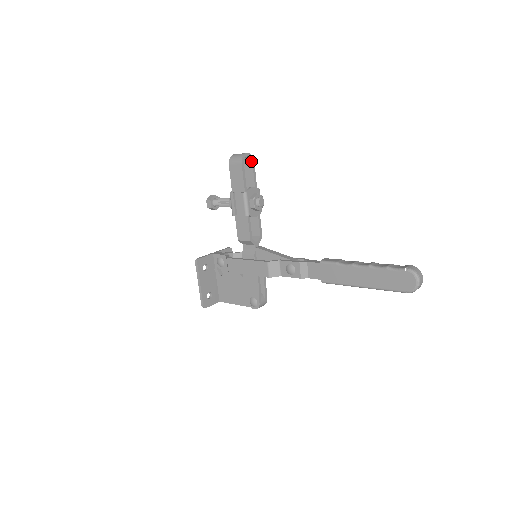
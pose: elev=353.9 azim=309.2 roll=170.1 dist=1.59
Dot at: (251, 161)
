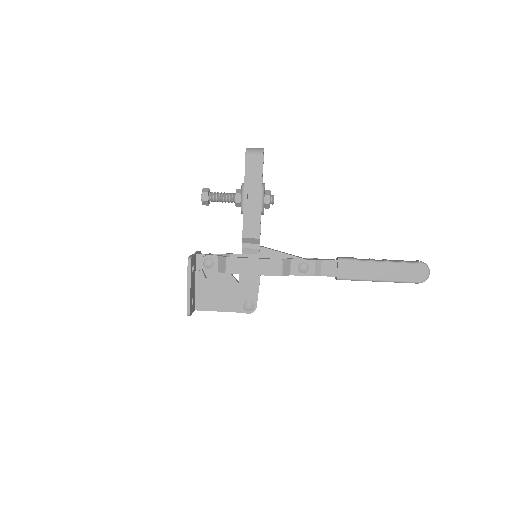
Dot at: occluded
